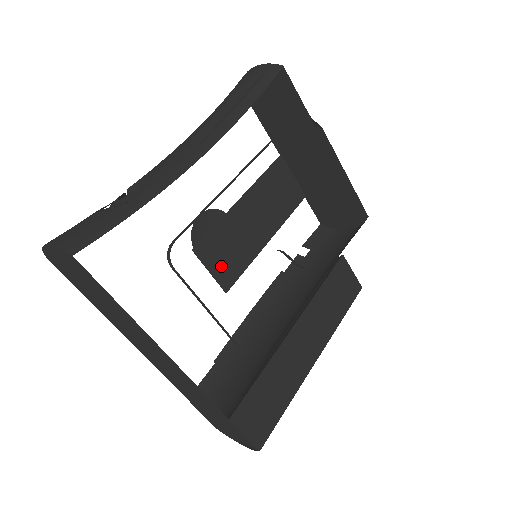
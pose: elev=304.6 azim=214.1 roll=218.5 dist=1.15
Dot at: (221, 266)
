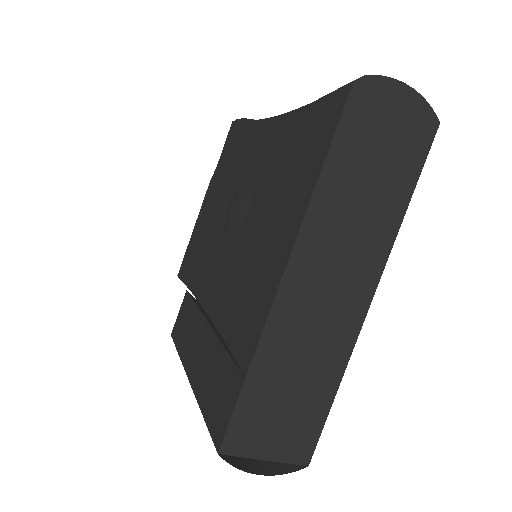
Dot at: occluded
